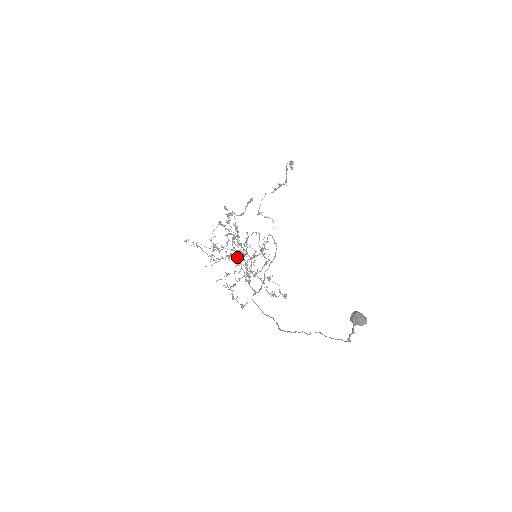
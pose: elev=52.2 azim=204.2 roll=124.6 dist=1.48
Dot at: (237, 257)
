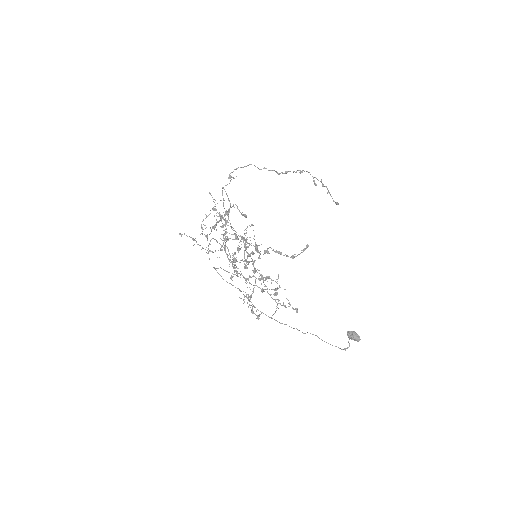
Dot at: occluded
